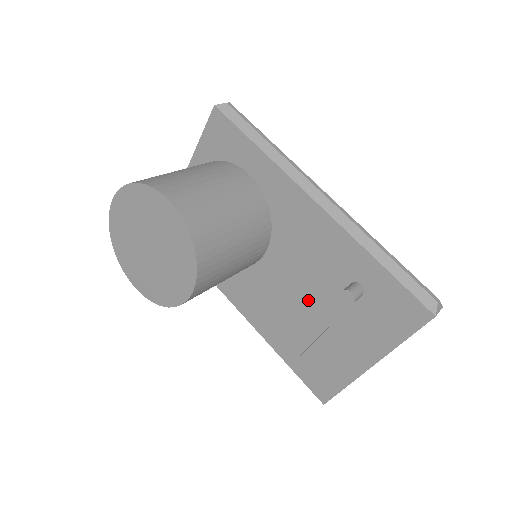
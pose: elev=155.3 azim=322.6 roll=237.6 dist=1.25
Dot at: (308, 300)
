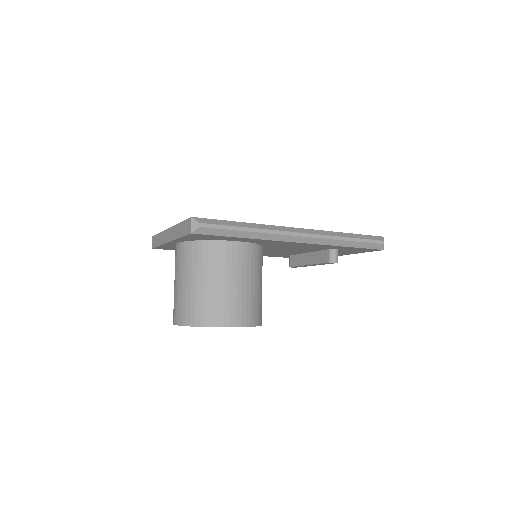
Dot at: occluded
